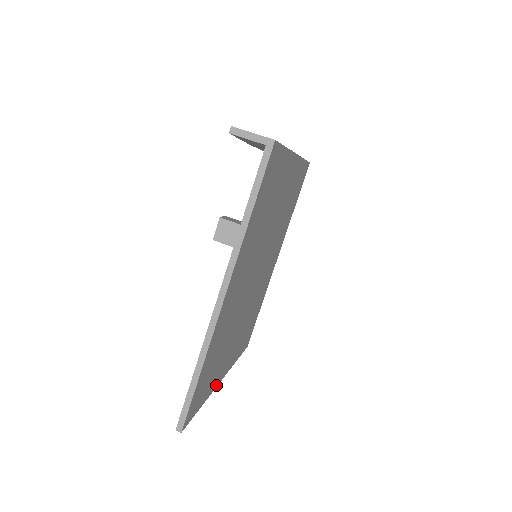
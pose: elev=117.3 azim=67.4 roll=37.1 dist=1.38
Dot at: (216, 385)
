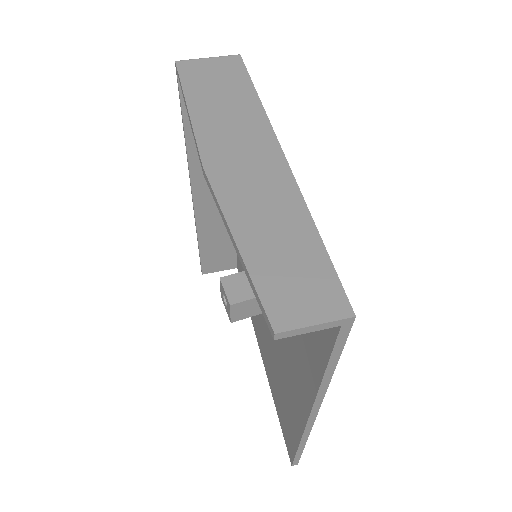
Dot at: occluded
